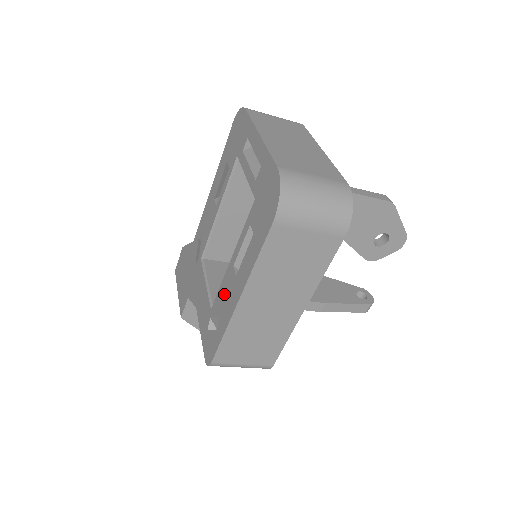
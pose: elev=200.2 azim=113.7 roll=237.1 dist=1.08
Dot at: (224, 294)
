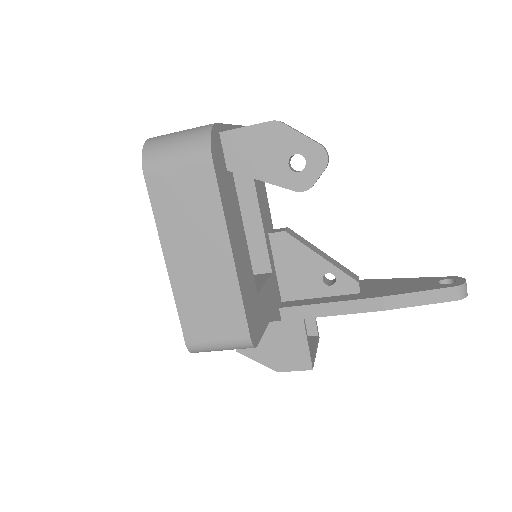
Dot at: occluded
